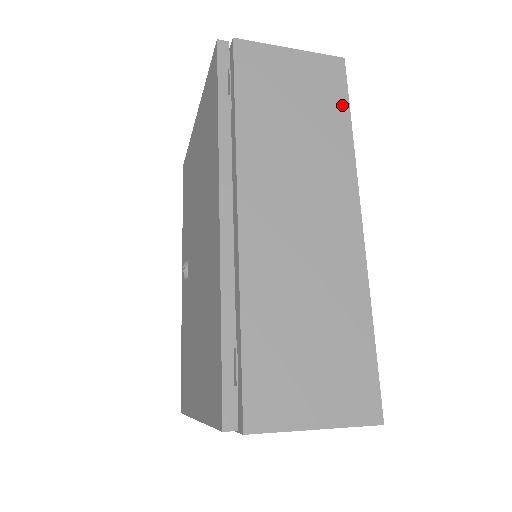
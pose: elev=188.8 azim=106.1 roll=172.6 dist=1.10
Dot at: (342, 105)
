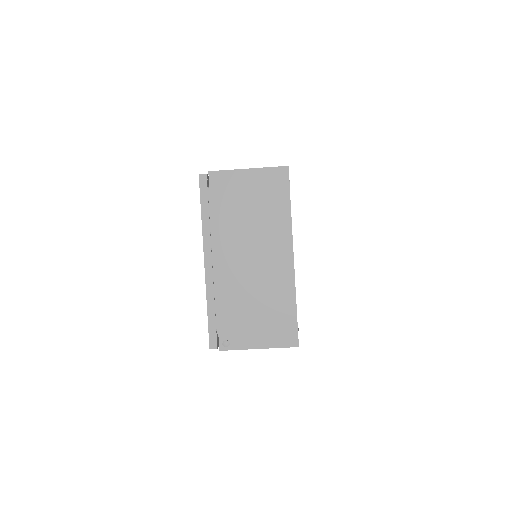
Dot at: occluded
